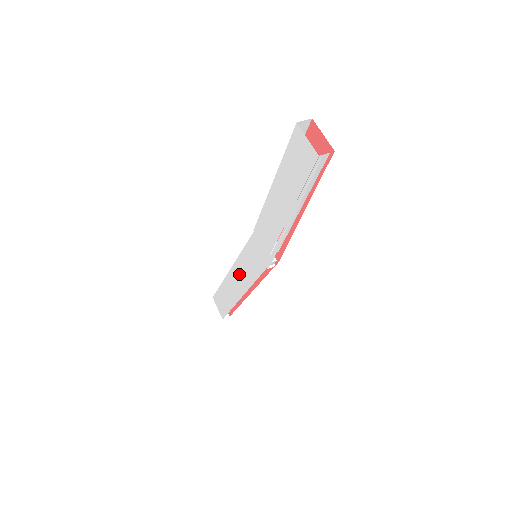
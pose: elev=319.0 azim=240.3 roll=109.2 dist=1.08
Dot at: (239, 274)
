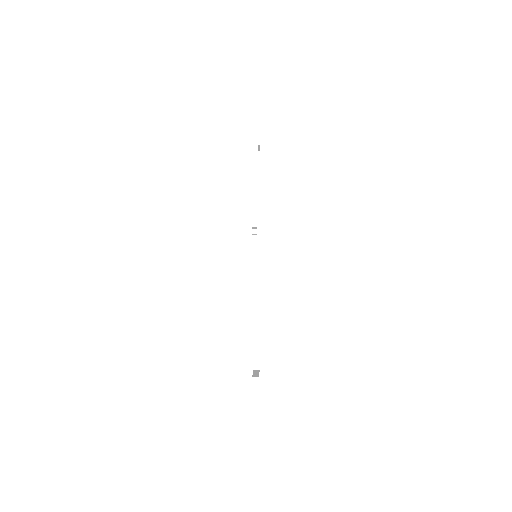
Dot at: occluded
